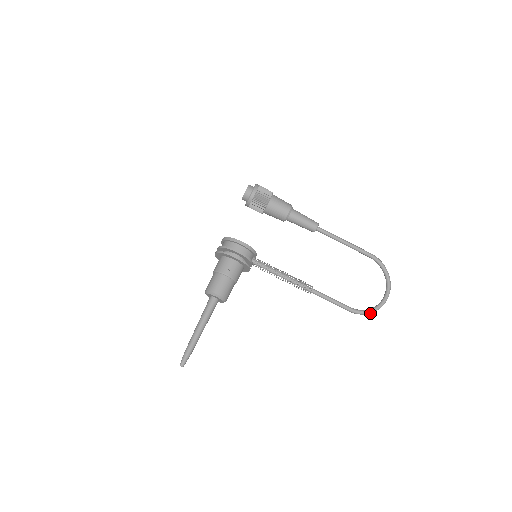
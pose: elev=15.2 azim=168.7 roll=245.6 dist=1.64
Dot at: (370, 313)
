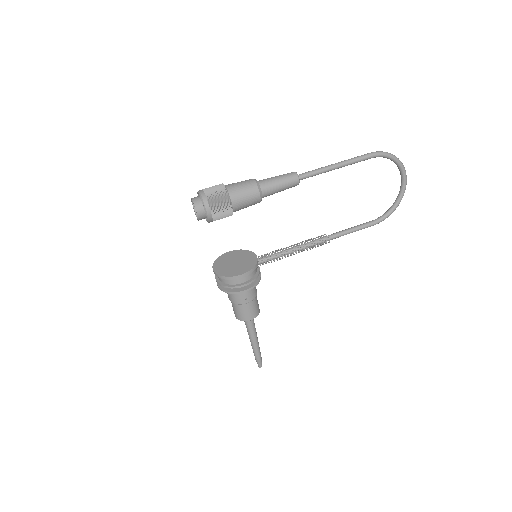
Dot at: (393, 211)
